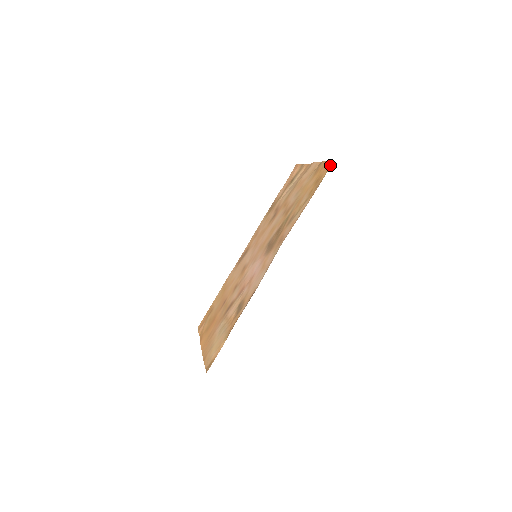
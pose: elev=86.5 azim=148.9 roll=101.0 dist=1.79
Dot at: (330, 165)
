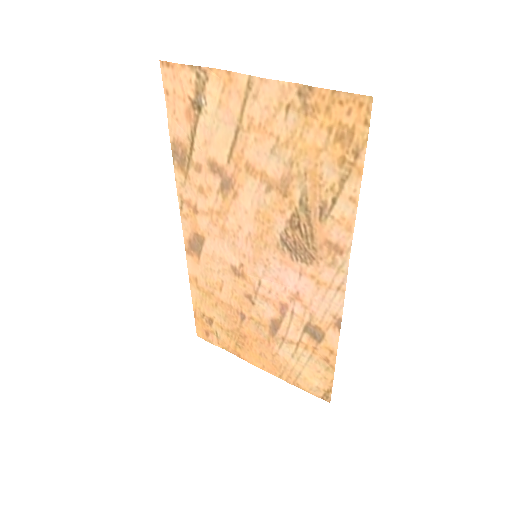
Dot at: (369, 109)
